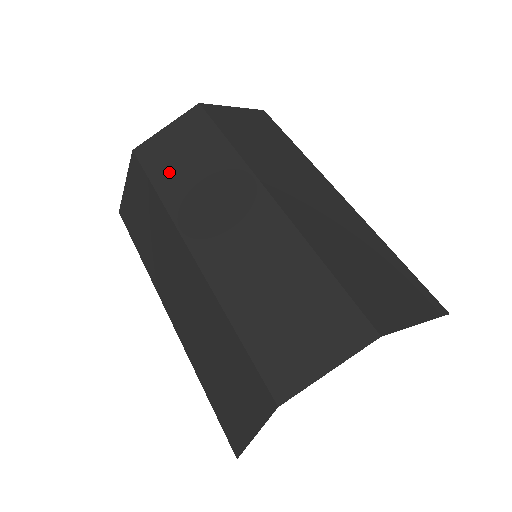
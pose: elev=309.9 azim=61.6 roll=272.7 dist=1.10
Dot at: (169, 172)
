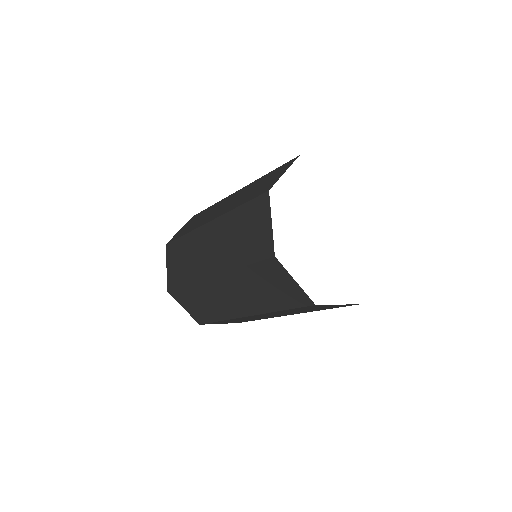
Dot at: (182, 274)
